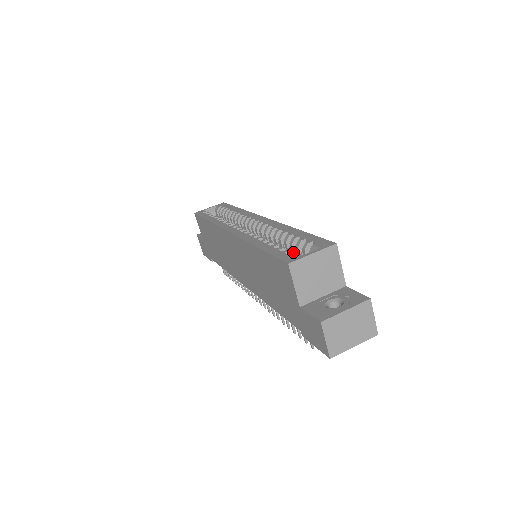
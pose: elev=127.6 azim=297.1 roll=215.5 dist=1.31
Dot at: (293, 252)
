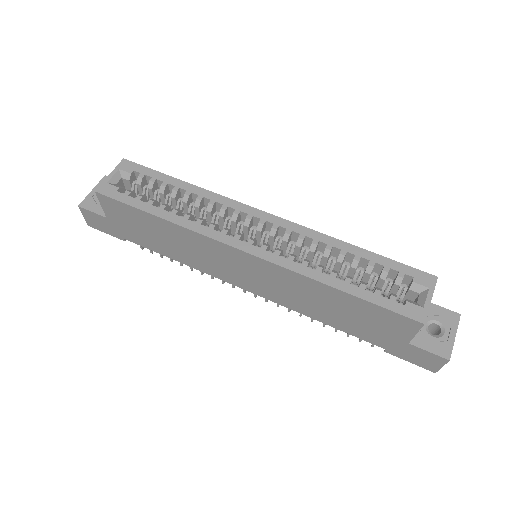
Dot at: (367, 279)
